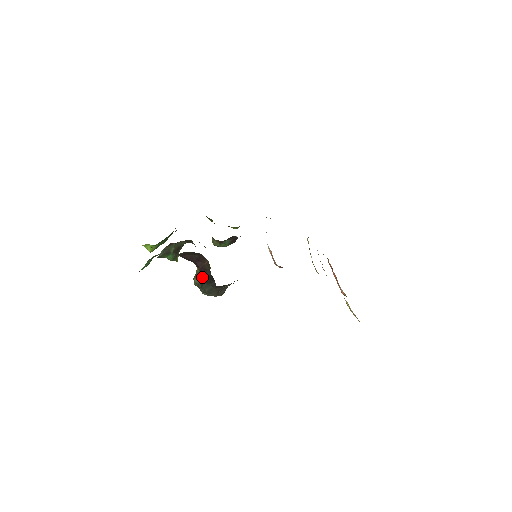
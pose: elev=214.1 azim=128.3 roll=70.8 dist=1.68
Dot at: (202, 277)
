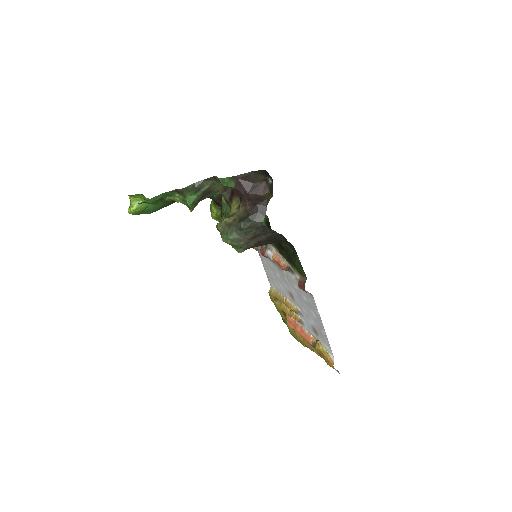
Dot at: (244, 213)
